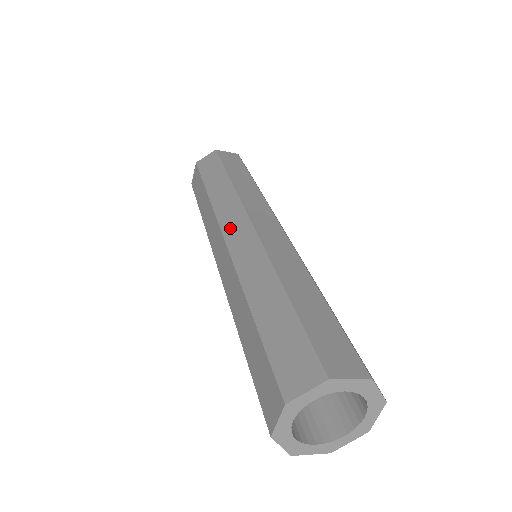
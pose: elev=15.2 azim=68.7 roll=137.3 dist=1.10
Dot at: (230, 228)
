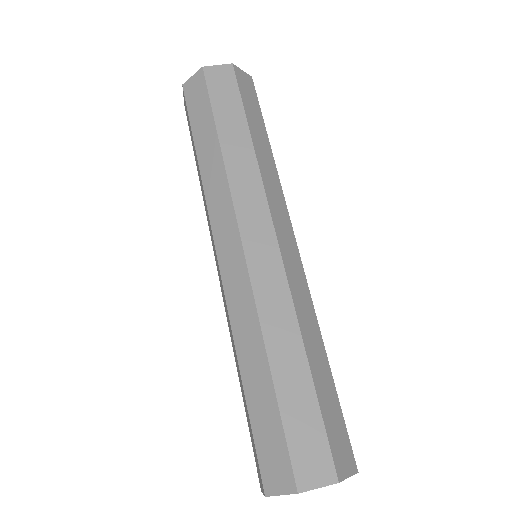
Dot at: (250, 231)
